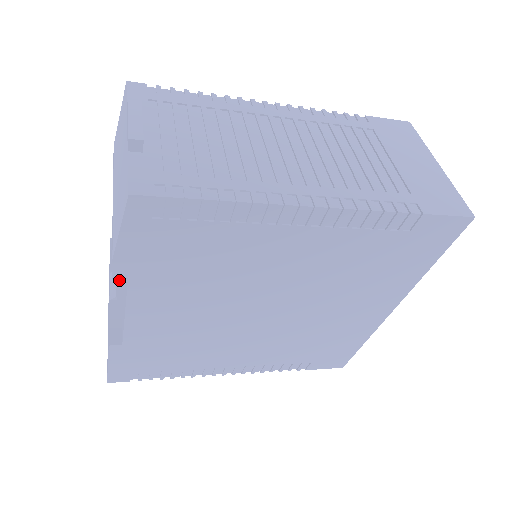
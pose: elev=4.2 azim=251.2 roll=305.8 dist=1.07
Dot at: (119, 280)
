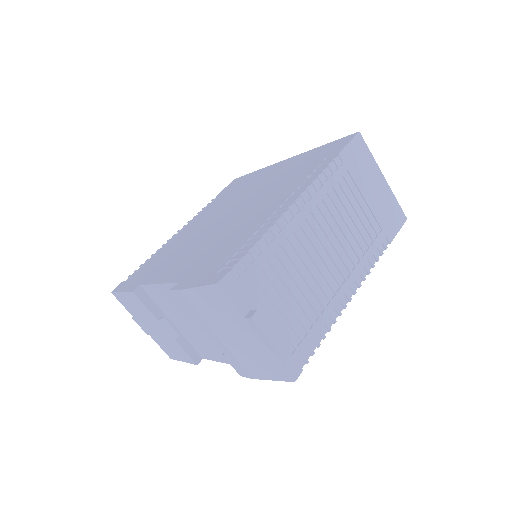
Dot at: (168, 321)
